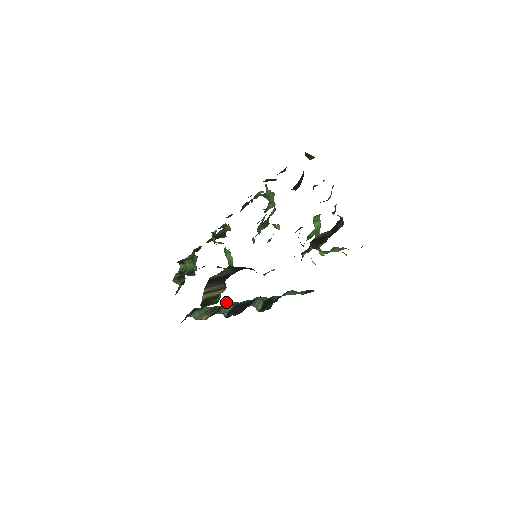
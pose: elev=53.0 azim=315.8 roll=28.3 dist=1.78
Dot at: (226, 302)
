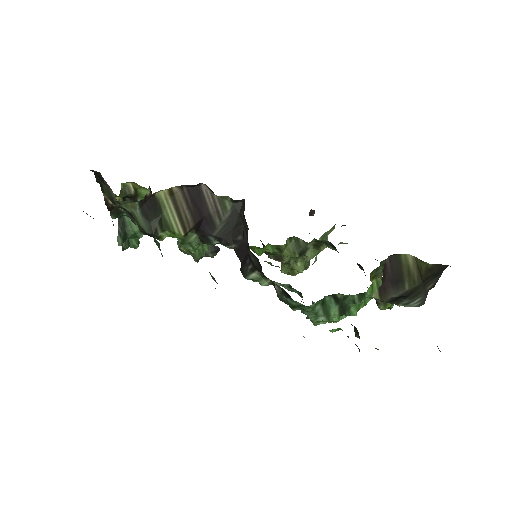
Dot at: occluded
